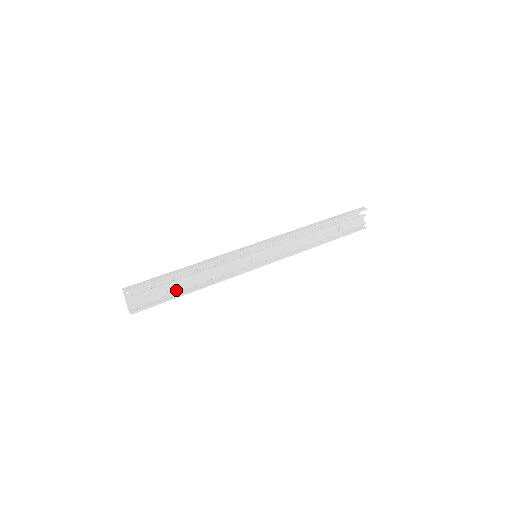
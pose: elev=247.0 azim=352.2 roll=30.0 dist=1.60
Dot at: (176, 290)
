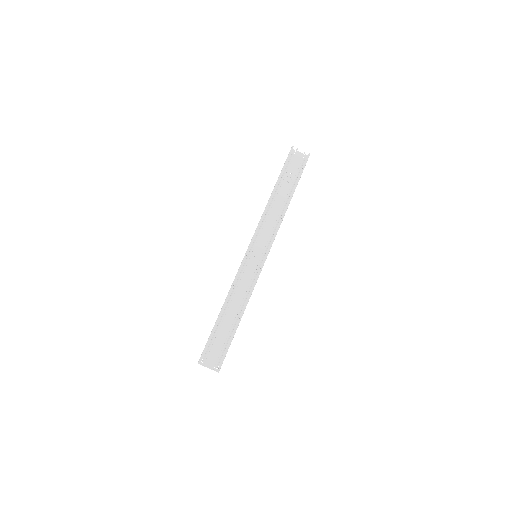
Dot at: (228, 330)
